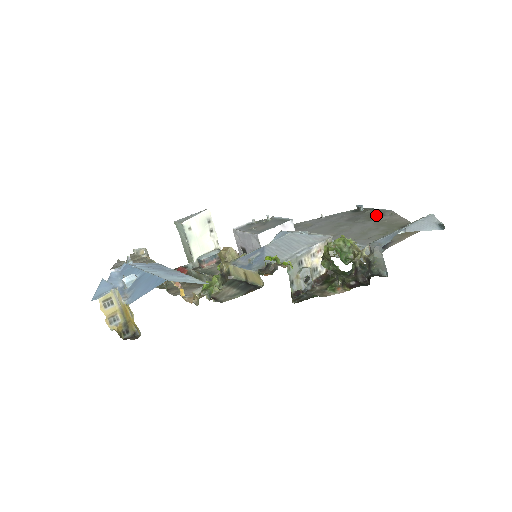
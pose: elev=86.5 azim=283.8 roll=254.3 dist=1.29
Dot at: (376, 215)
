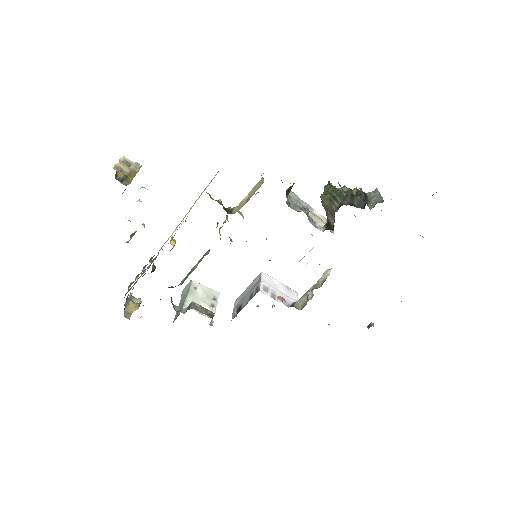
Dot at: occluded
